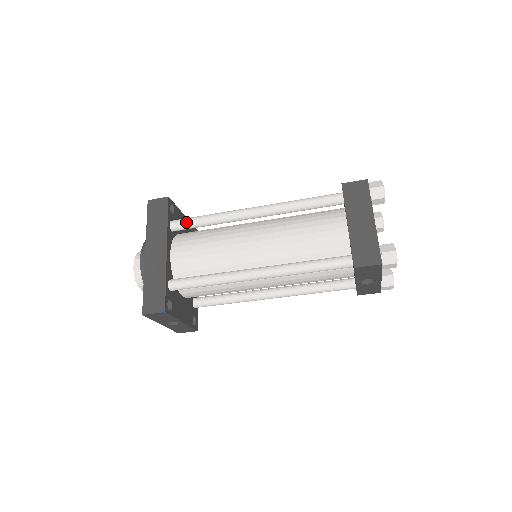
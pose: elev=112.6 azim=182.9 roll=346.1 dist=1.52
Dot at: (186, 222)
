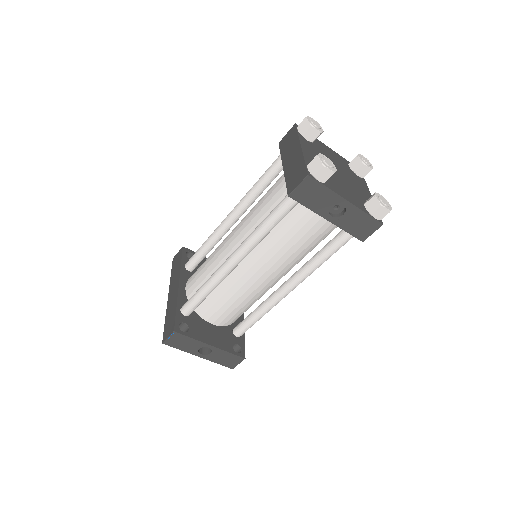
Dot at: (193, 256)
